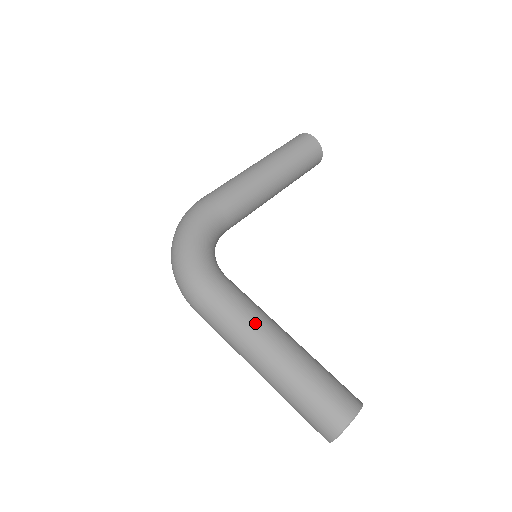
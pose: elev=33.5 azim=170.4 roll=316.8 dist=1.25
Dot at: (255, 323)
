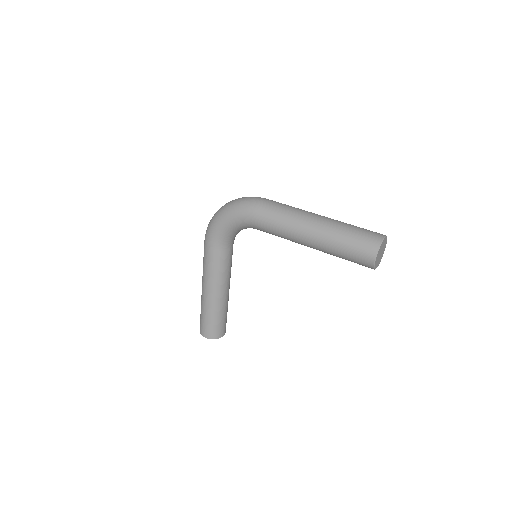
Dot at: (208, 279)
